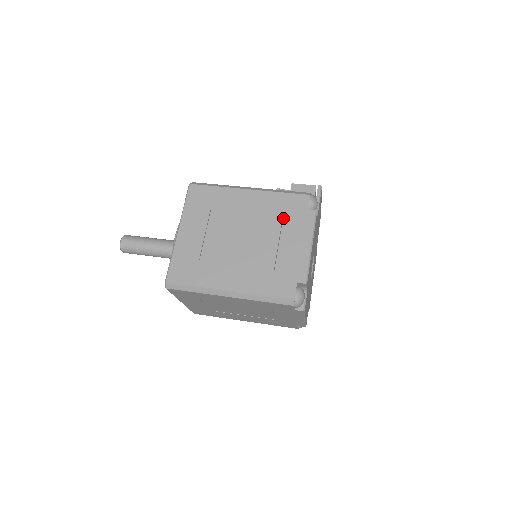
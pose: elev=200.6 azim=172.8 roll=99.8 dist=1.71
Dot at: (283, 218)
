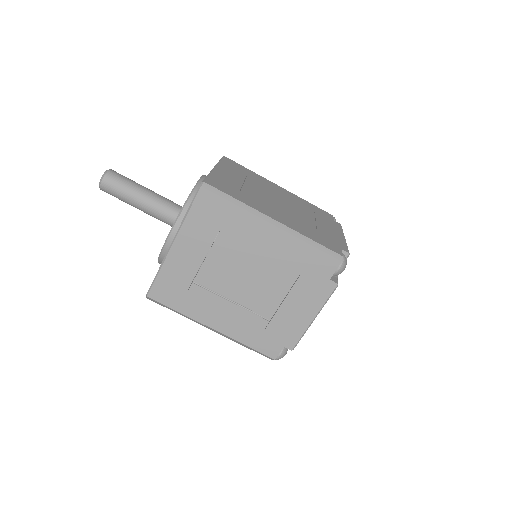
Dot at: (315, 213)
